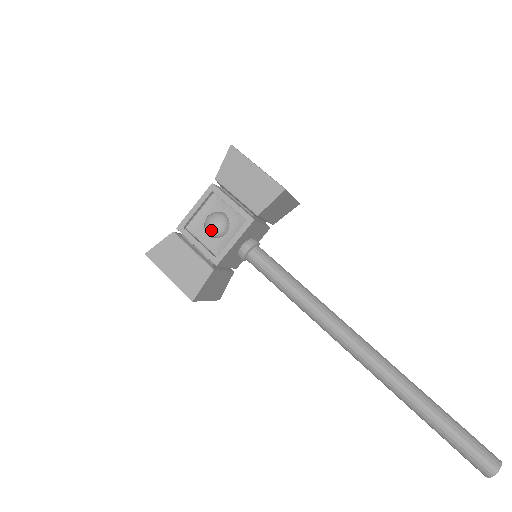
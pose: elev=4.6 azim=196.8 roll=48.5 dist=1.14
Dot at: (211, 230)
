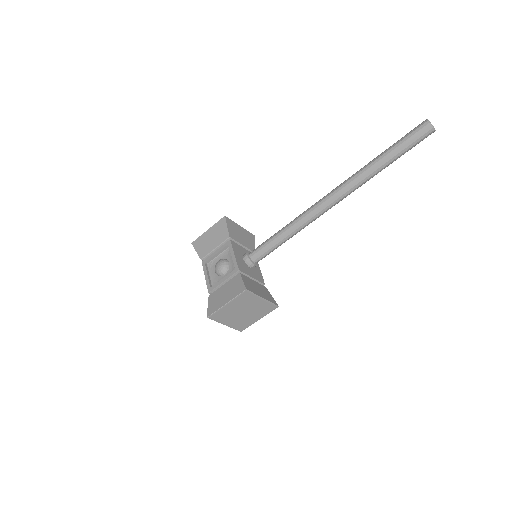
Dot at: (221, 268)
